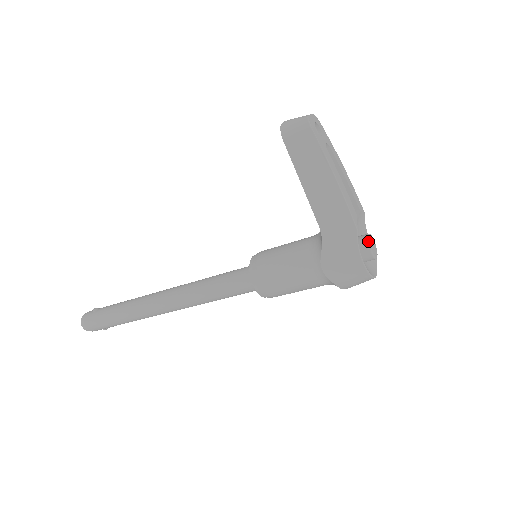
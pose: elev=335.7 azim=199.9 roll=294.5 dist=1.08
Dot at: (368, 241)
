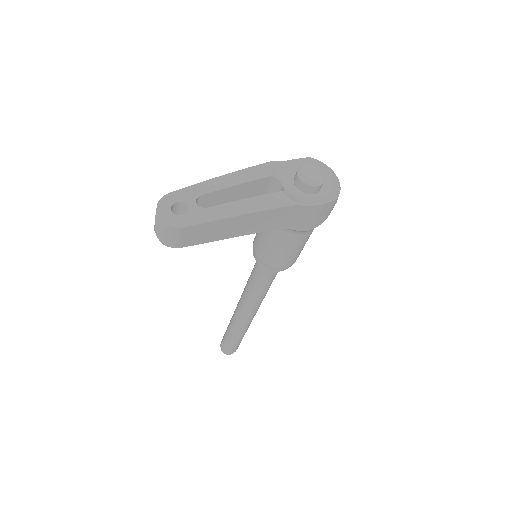
Dot at: (307, 185)
